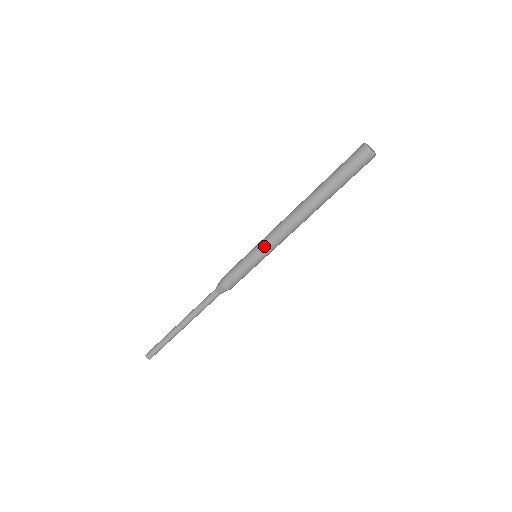
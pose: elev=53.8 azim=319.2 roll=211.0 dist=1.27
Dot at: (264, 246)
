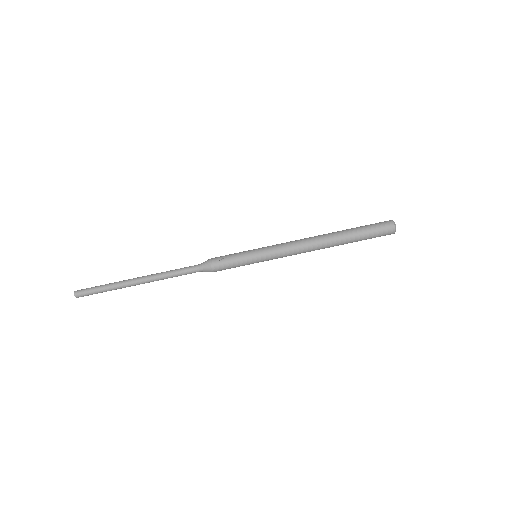
Dot at: (271, 249)
